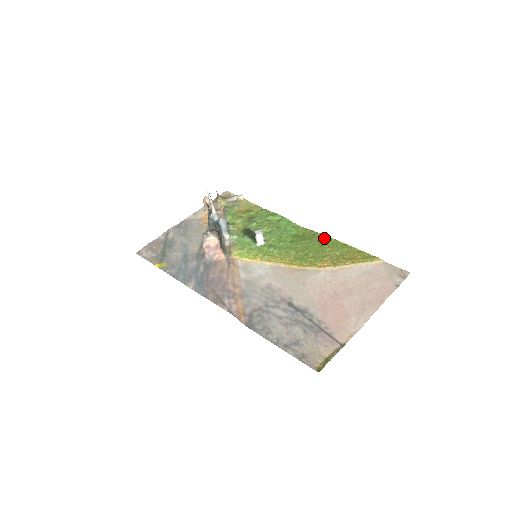
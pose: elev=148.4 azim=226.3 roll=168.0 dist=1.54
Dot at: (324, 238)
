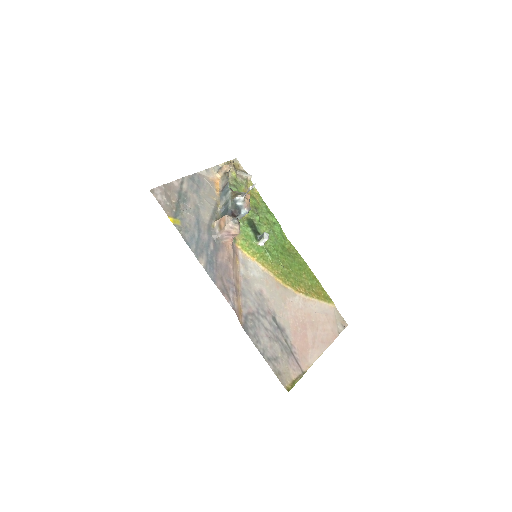
Dot at: (303, 262)
